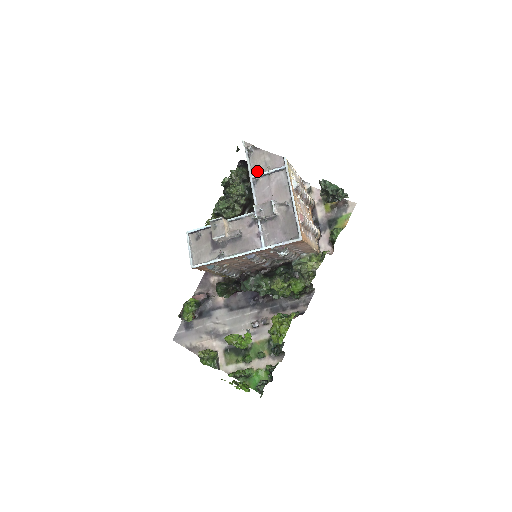
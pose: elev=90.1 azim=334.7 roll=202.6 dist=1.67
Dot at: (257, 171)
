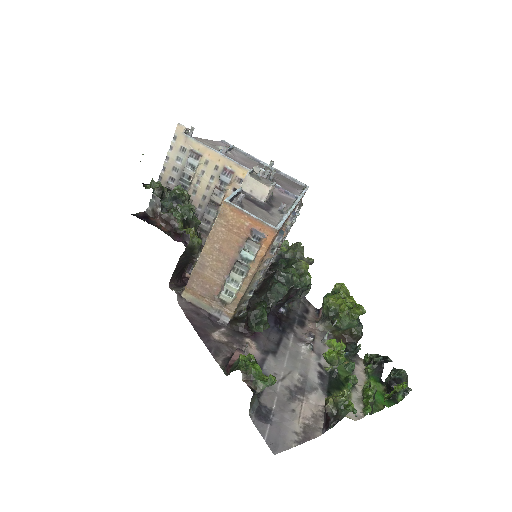
Dot at: occluded
